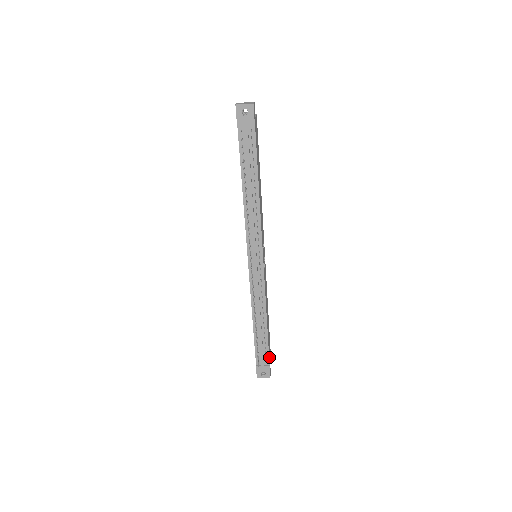
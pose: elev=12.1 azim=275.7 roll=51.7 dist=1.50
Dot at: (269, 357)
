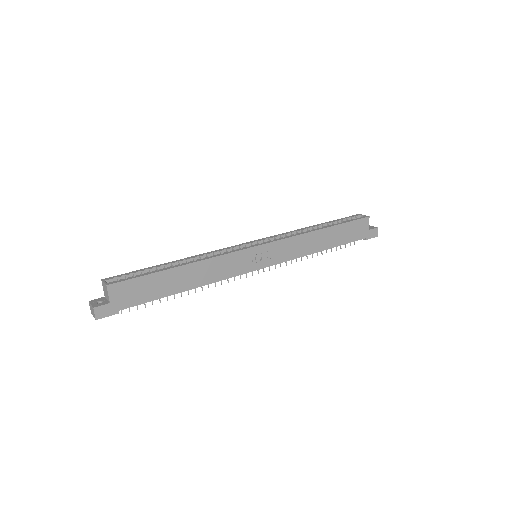
Dot at: (360, 237)
